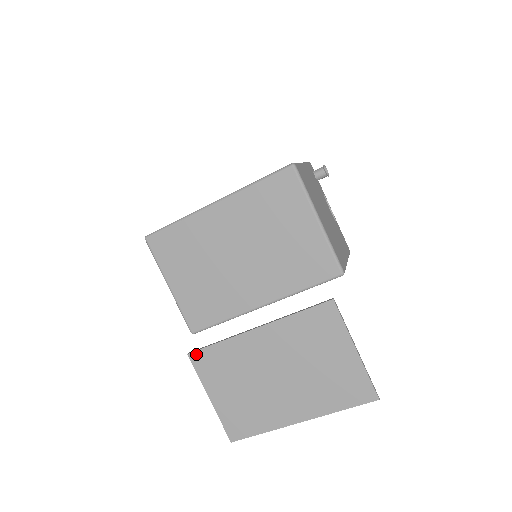
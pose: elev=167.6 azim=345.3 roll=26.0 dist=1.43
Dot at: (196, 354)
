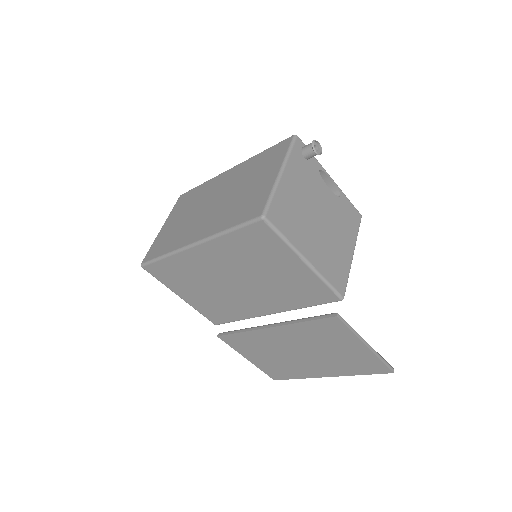
Dot at: (224, 337)
